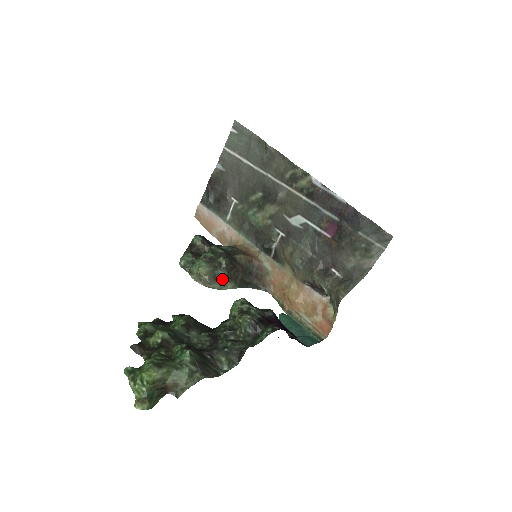
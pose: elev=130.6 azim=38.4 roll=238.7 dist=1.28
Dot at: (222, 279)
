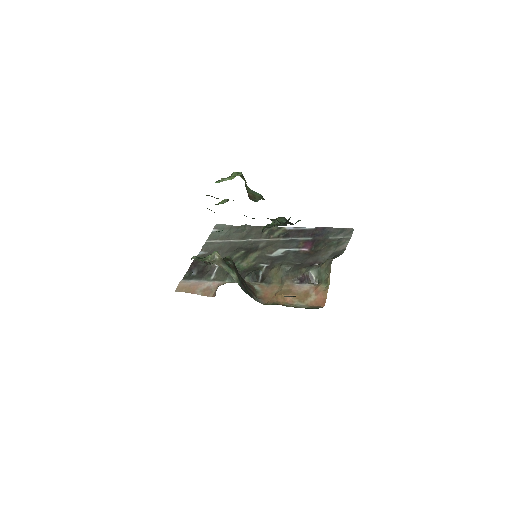
Dot at: (230, 267)
